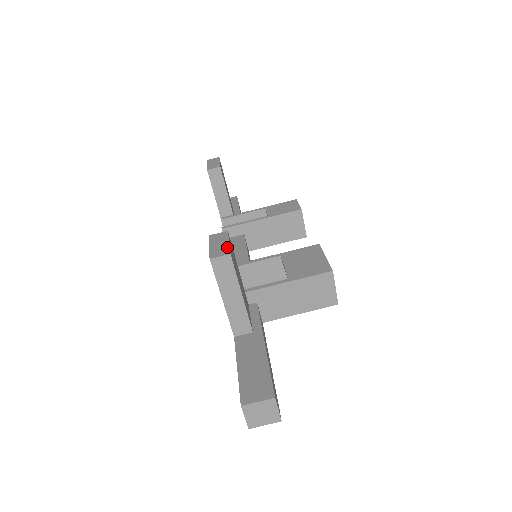
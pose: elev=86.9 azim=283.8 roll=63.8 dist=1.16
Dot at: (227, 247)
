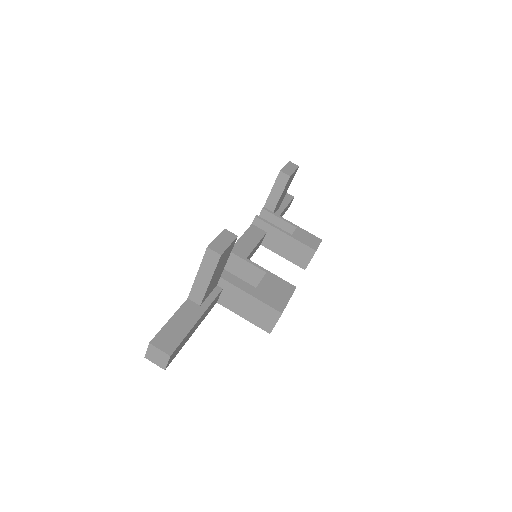
Dot at: (225, 248)
